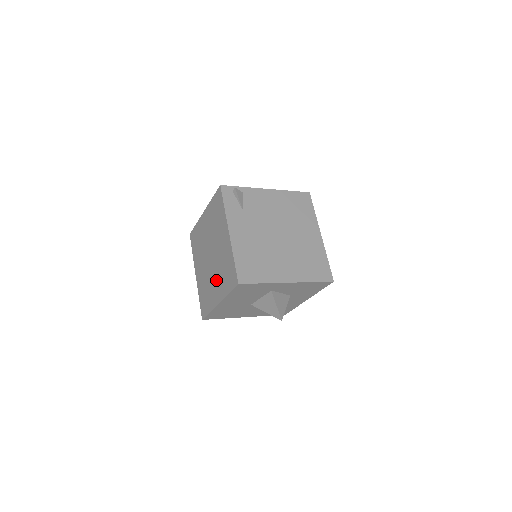
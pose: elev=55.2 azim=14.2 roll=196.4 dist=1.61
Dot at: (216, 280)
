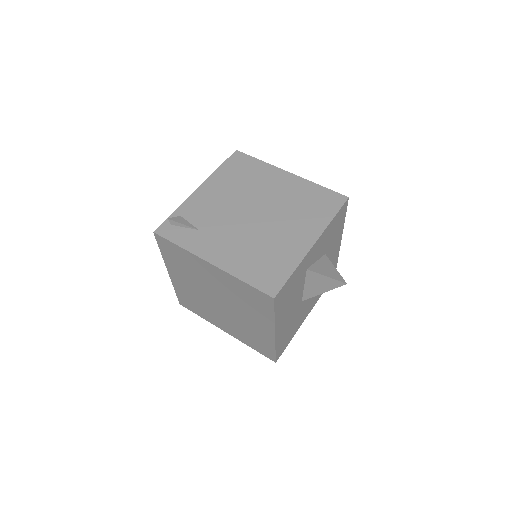
Dot at: (248, 317)
